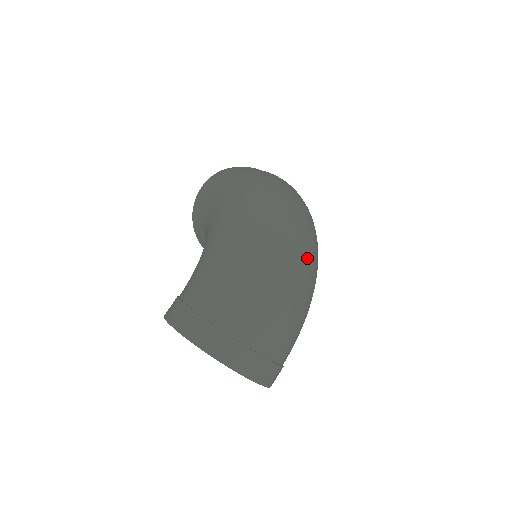
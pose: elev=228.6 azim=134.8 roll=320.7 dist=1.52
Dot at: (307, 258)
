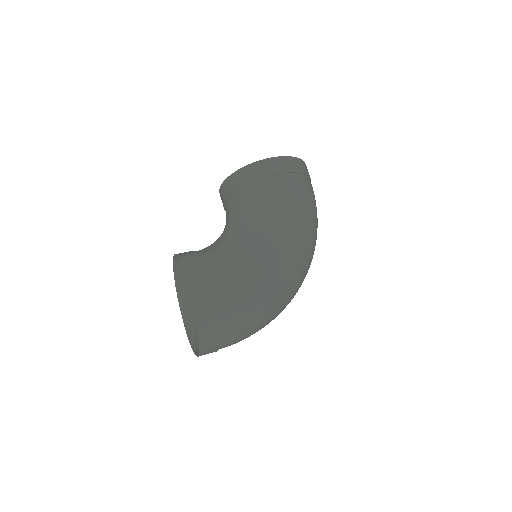
Dot at: occluded
